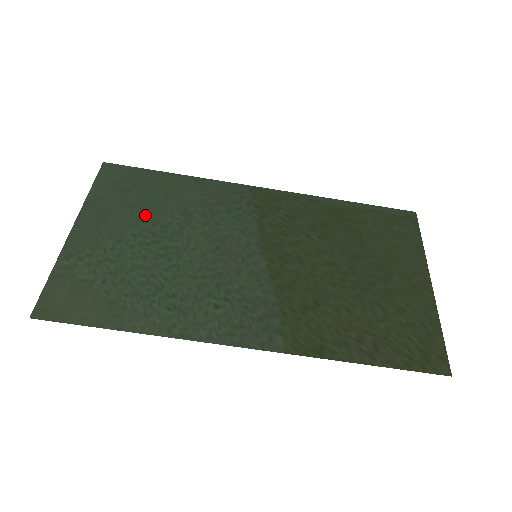
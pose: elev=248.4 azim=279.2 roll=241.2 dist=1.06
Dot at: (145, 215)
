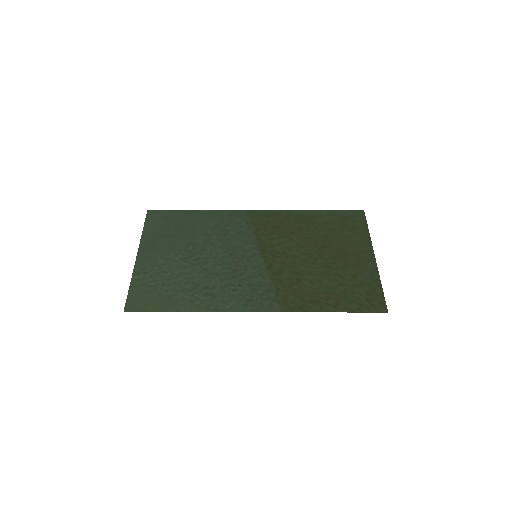
Dot at: (181, 240)
